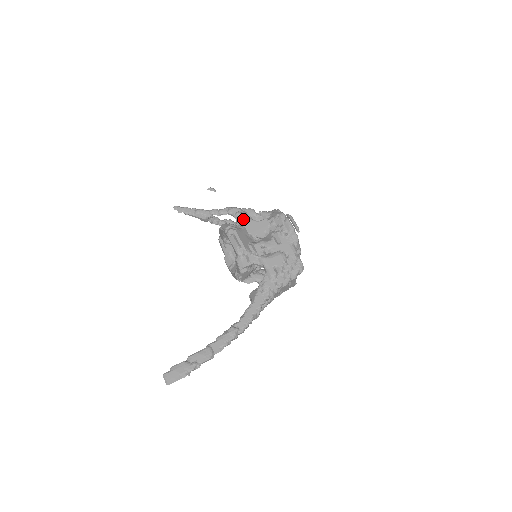
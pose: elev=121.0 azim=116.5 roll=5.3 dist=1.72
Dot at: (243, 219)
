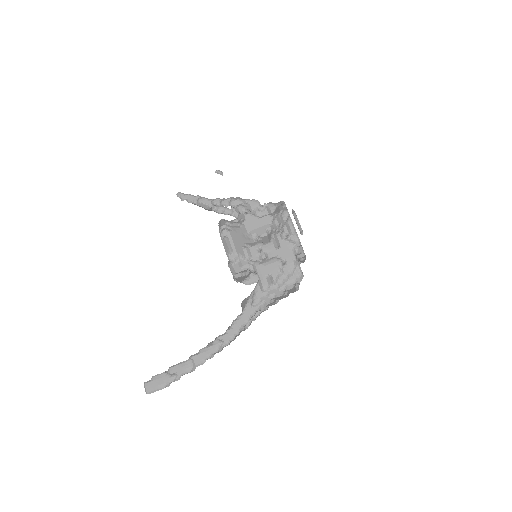
Dot at: (243, 214)
